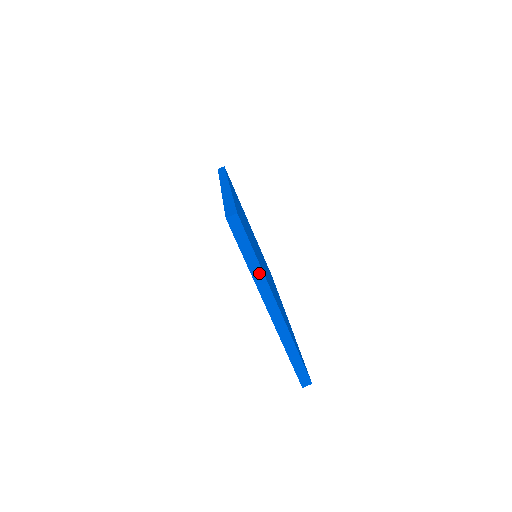
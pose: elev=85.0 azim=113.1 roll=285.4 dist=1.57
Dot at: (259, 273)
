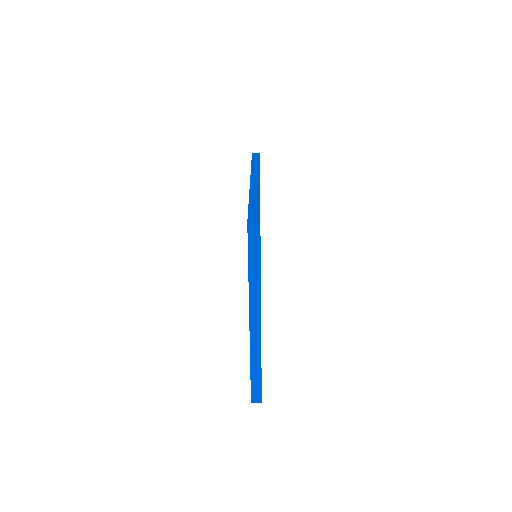
Dot at: (257, 285)
